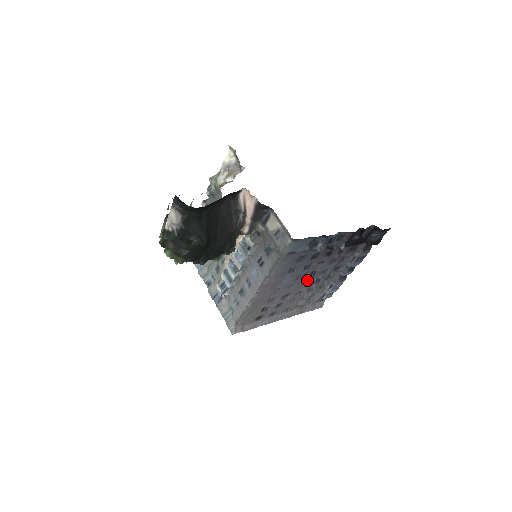
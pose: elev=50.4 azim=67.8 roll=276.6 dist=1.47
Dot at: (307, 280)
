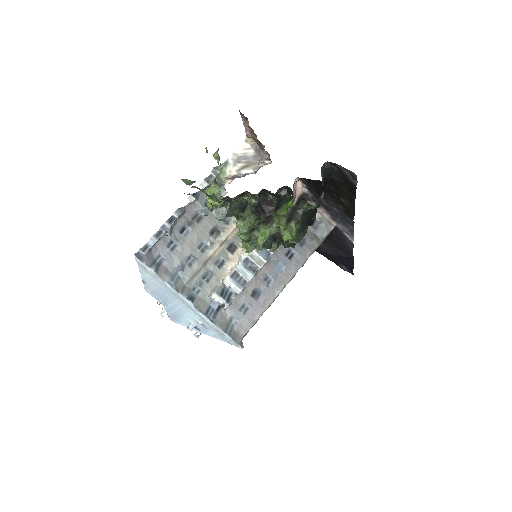
Dot at: occluded
